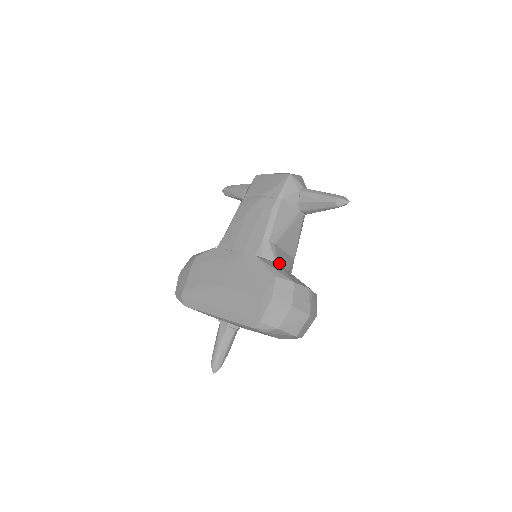
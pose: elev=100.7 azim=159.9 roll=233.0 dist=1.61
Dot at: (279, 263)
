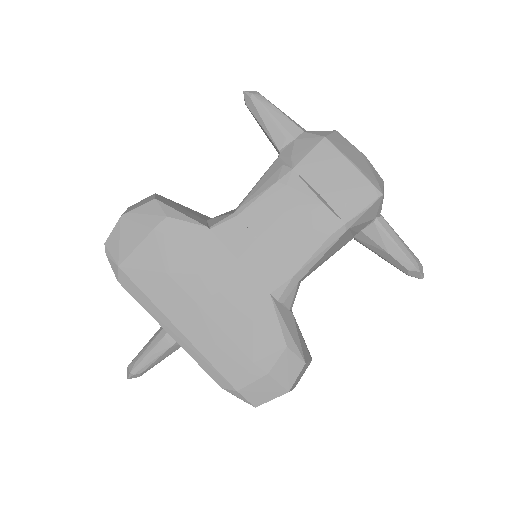
Dot at: occluded
